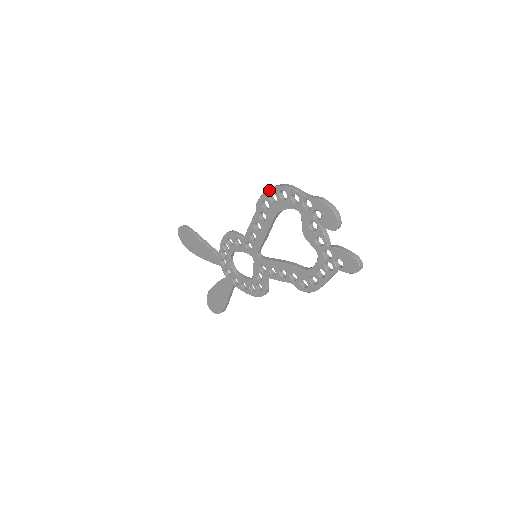
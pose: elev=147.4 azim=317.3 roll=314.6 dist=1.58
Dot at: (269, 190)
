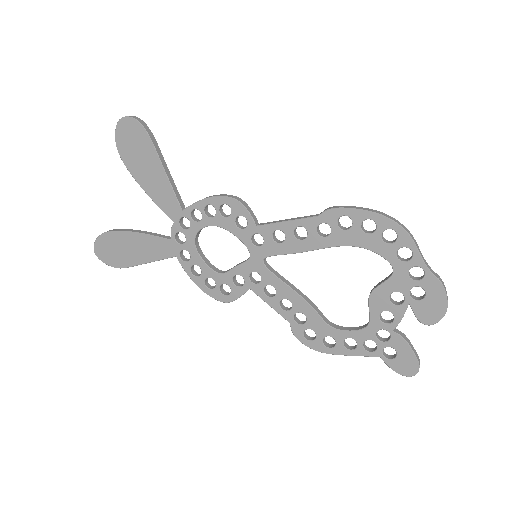
Dot at: (373, 213)
